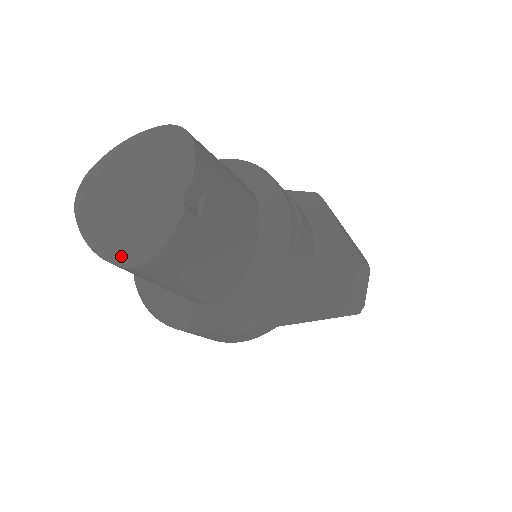
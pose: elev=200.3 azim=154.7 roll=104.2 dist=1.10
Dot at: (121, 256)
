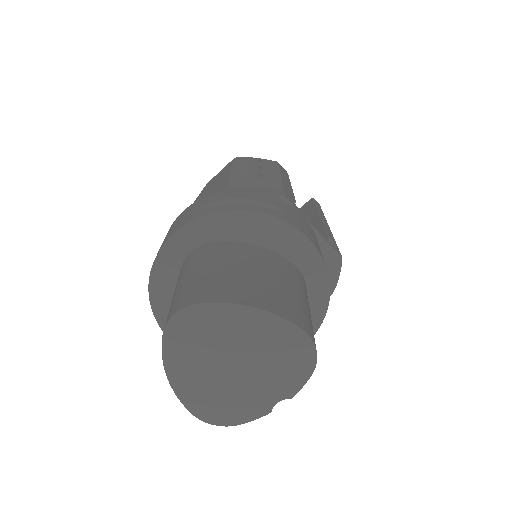
Dot at: (196, 407)
